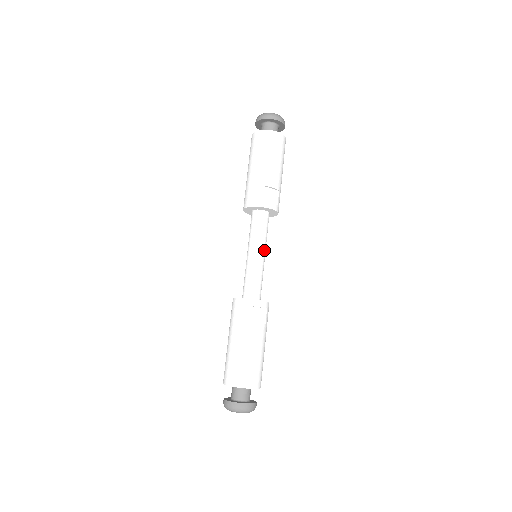
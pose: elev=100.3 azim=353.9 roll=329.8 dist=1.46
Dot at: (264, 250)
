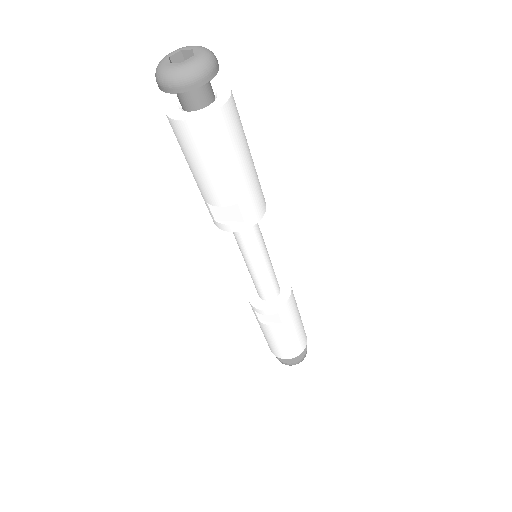
Dot at: (256, 259)
